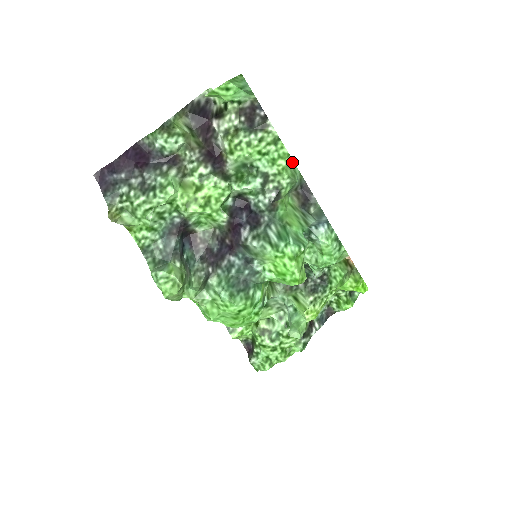
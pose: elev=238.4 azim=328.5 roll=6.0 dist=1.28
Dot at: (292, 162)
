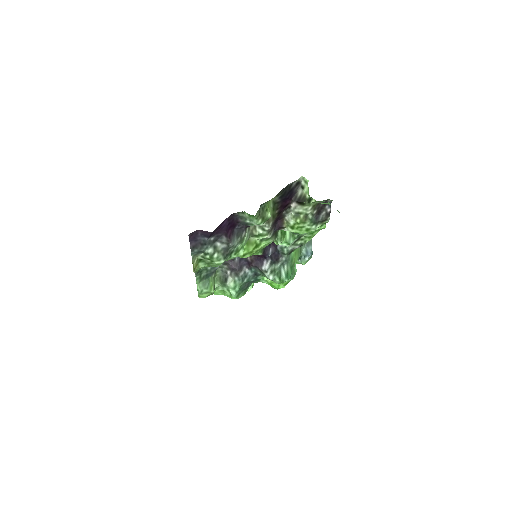
Dot at: occluded
